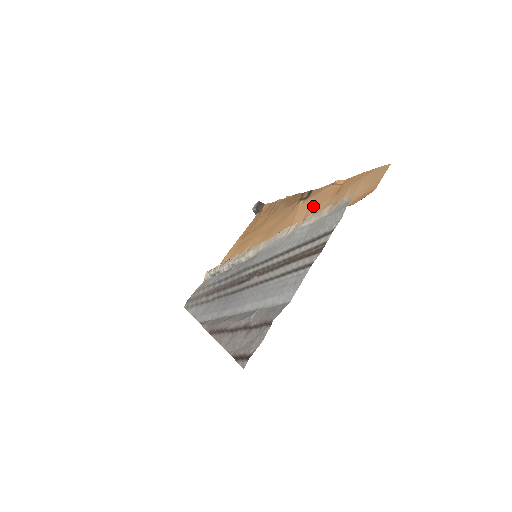
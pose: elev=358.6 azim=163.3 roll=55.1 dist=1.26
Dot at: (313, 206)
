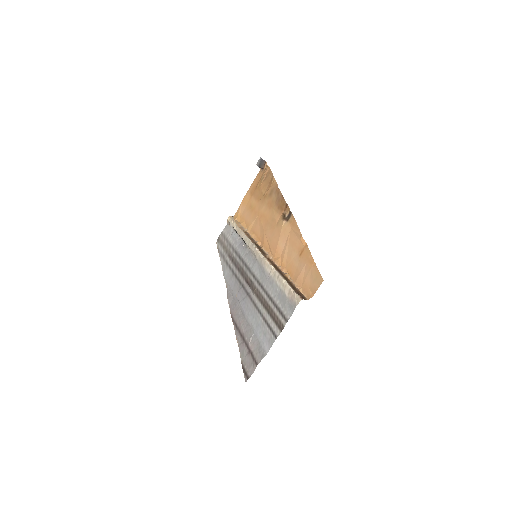
Dot at: (288, 244)
